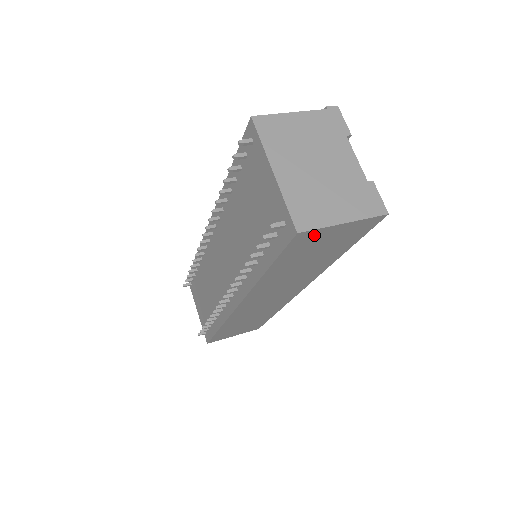
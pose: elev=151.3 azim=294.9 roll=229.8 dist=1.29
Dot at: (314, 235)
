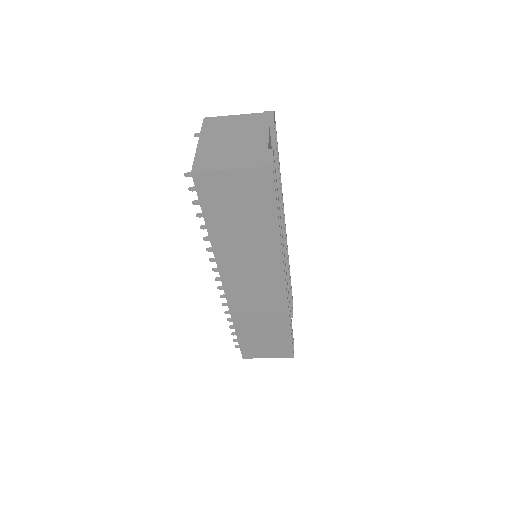
Dot at: (212, 180)
